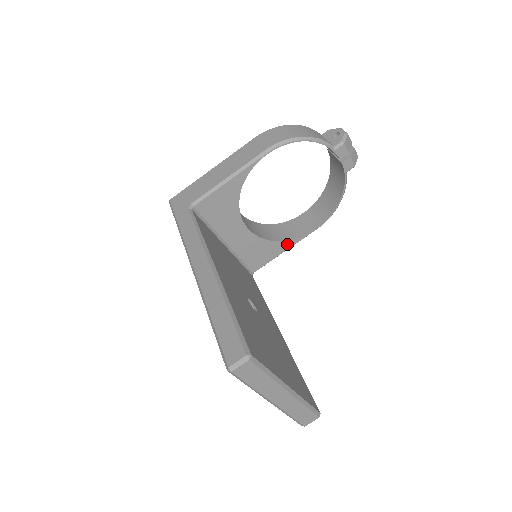
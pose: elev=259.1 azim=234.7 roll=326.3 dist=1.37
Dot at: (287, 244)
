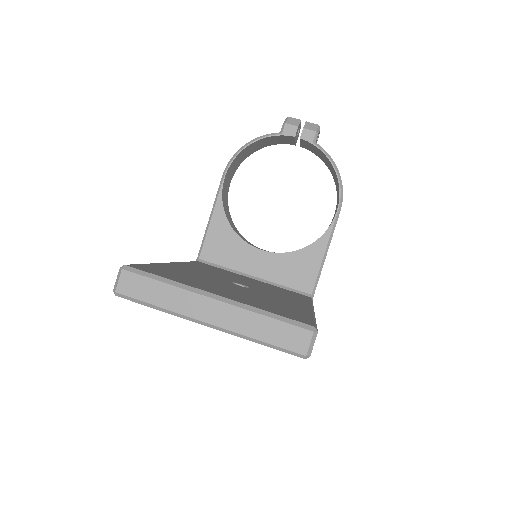
Dot at: (320, 244)
